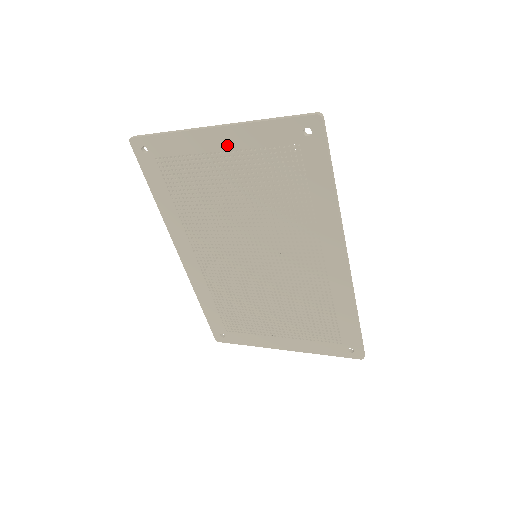
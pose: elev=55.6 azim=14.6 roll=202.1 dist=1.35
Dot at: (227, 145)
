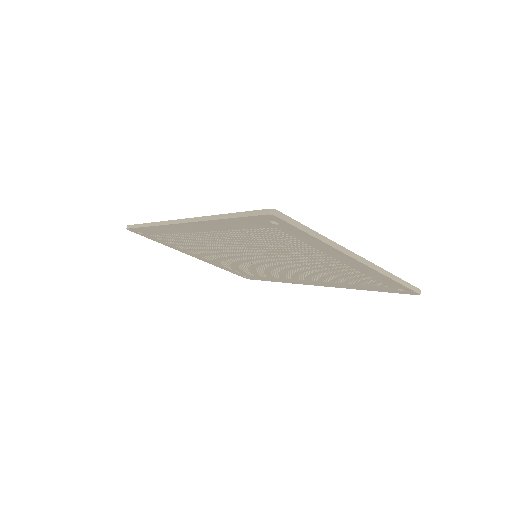
Dot at: (348, 263)
